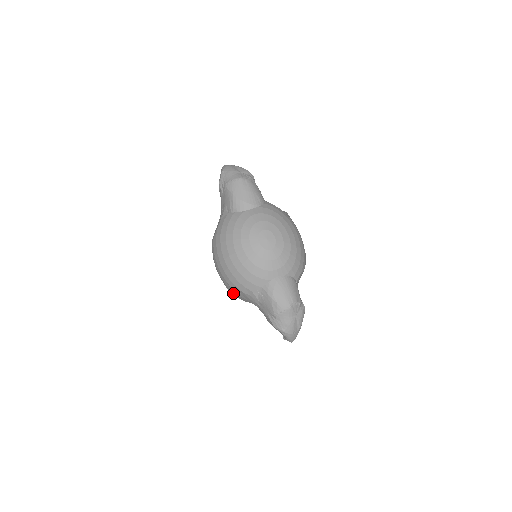
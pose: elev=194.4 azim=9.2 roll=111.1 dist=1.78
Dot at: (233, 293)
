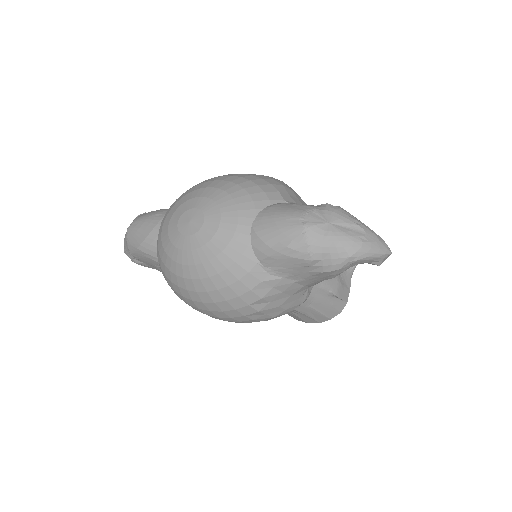
Dot at: (275, 315)
